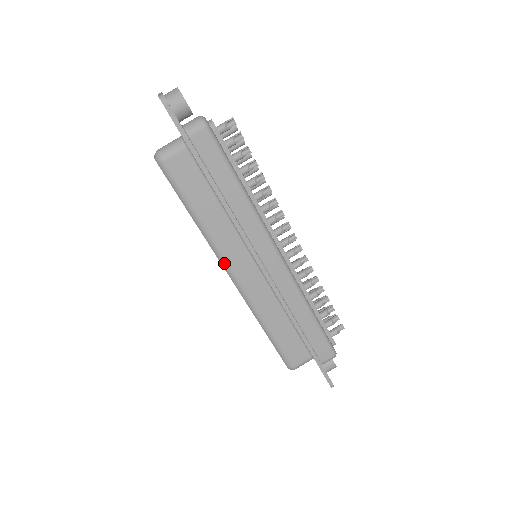
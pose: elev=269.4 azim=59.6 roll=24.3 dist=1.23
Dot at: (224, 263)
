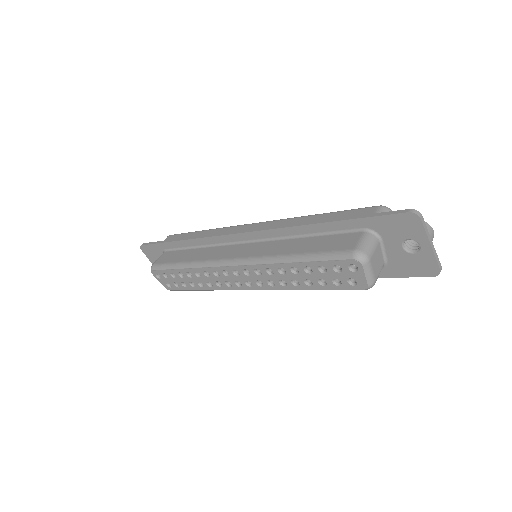
Dot at: (218, 263)
